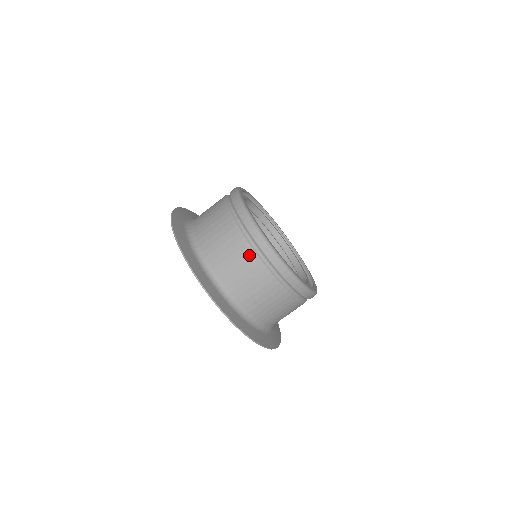
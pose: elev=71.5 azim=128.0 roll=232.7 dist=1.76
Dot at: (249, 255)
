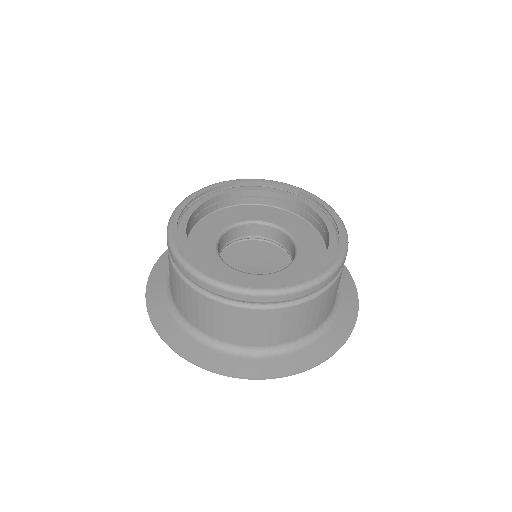
Dot at: (187, 289)
